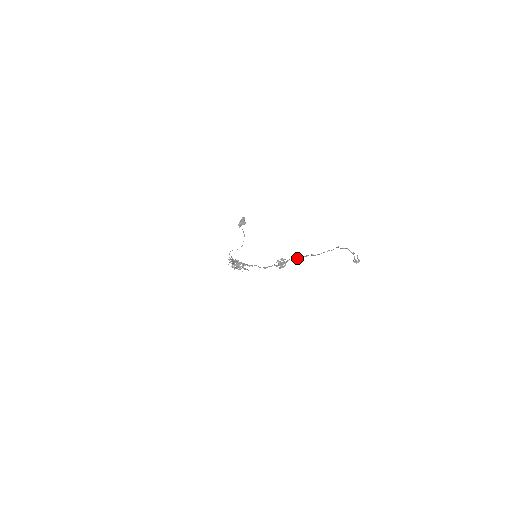
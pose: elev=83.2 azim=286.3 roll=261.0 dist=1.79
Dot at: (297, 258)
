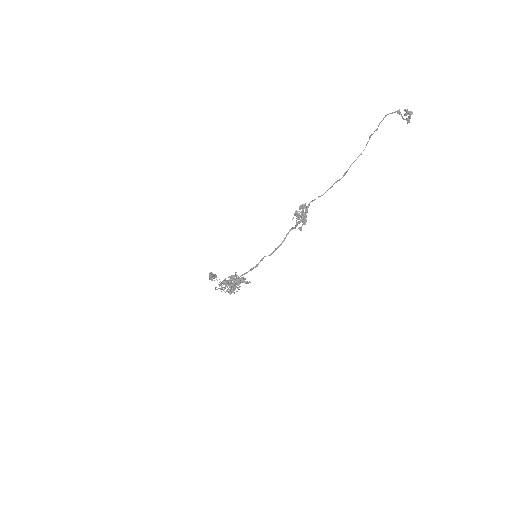
Dot at: occluded
